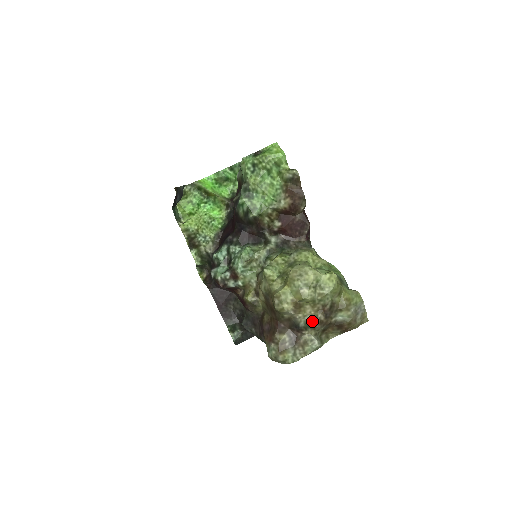
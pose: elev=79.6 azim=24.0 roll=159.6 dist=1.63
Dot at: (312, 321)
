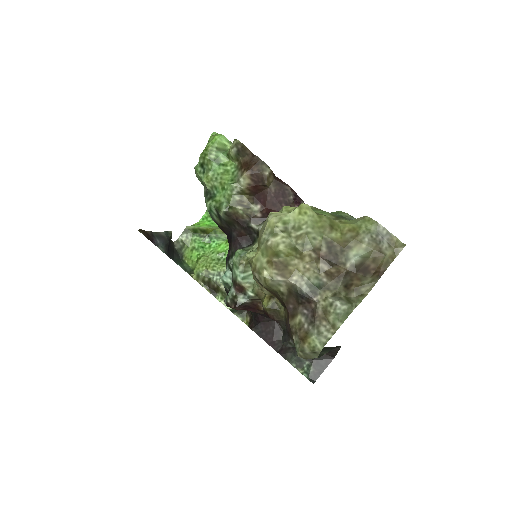
Dot at: (315, 278)
